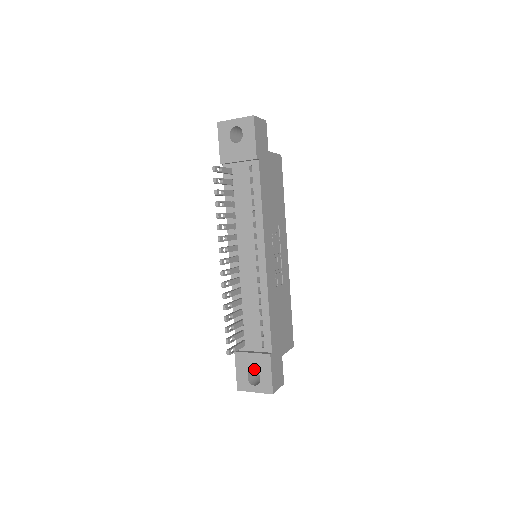
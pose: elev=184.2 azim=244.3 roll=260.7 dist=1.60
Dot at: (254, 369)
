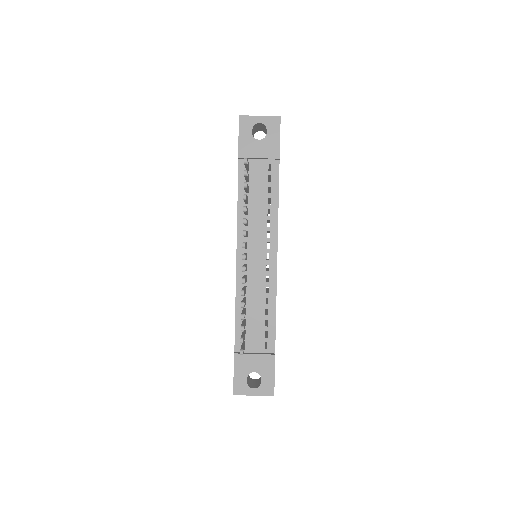
Dot at: (255, 371)
